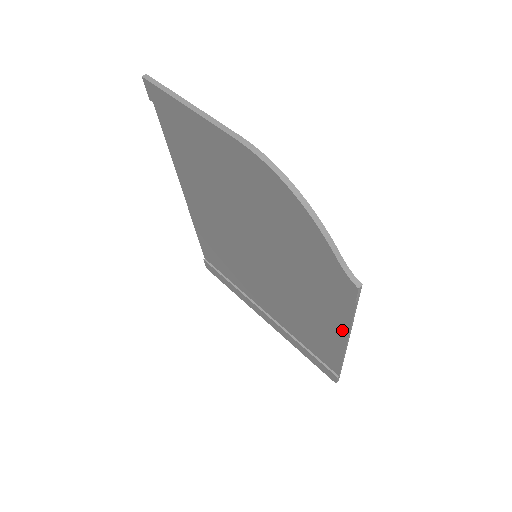
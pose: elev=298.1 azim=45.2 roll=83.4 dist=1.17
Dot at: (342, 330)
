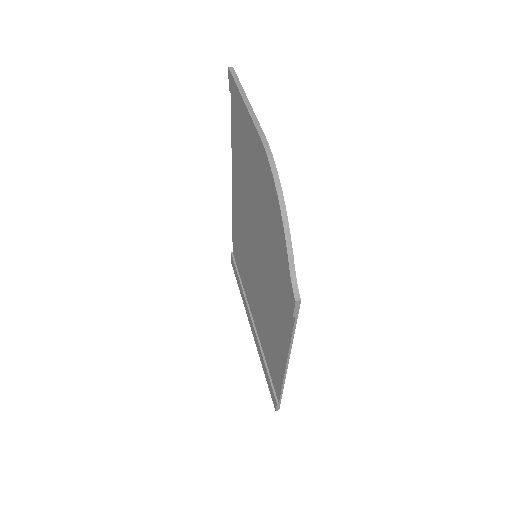
Dot at: (285, 348)
